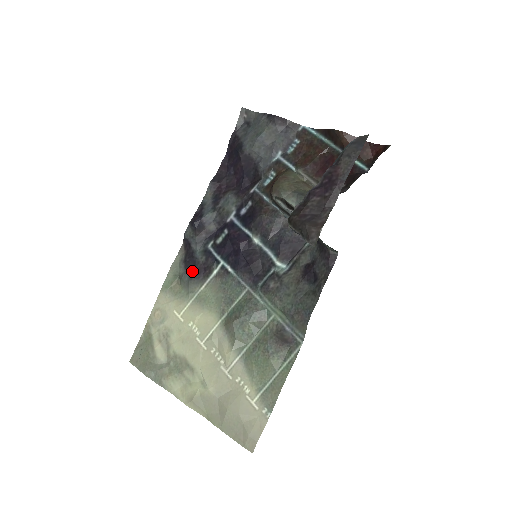
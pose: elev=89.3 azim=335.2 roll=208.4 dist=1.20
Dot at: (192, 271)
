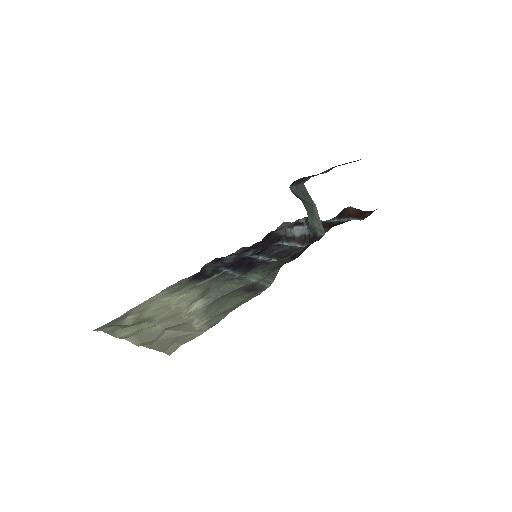
Dot at: (196, 277)
